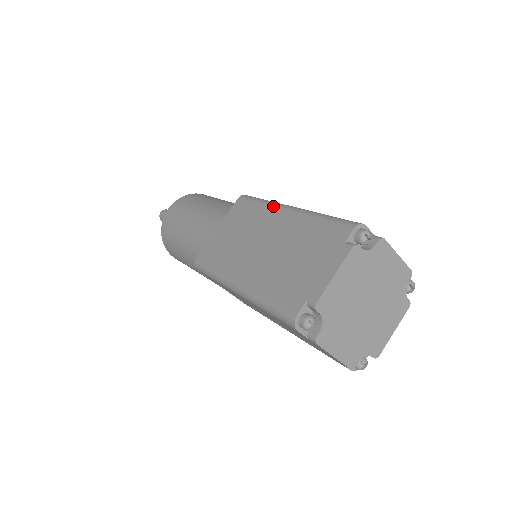
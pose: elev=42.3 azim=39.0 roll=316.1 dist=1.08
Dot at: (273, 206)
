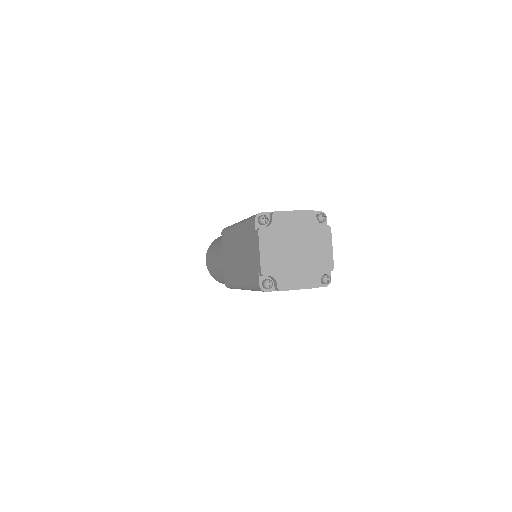
Dot at: occluded
